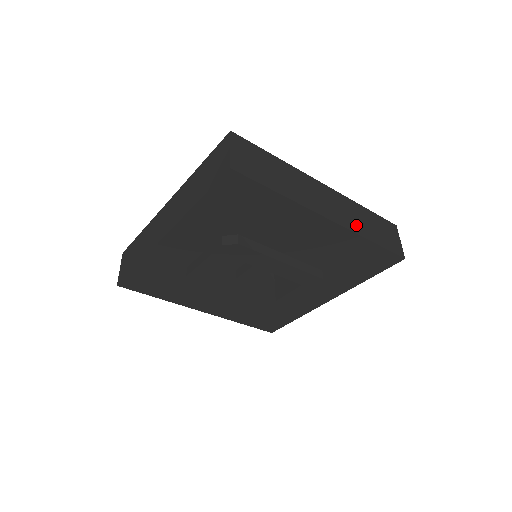
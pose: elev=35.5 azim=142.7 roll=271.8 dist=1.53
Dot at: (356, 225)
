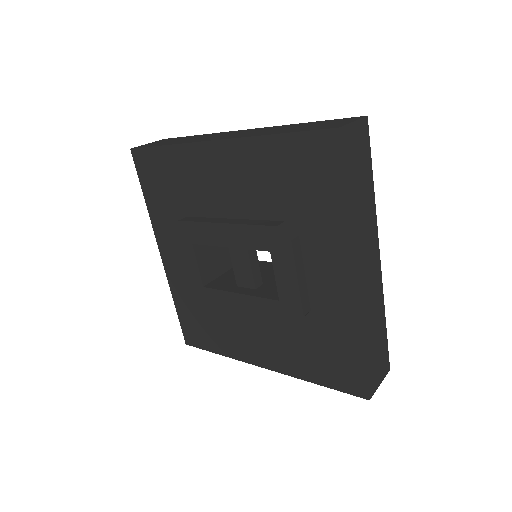
Dot at: (260, 133)
